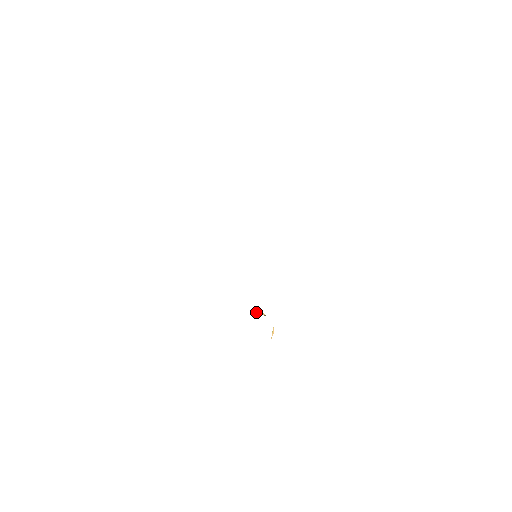
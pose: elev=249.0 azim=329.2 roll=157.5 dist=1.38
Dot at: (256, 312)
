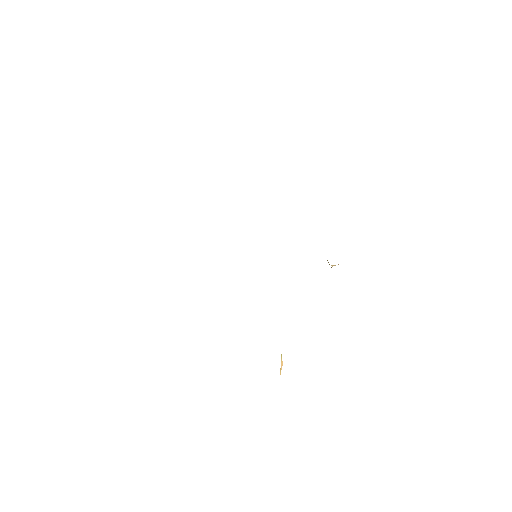
Dot at: occluded
